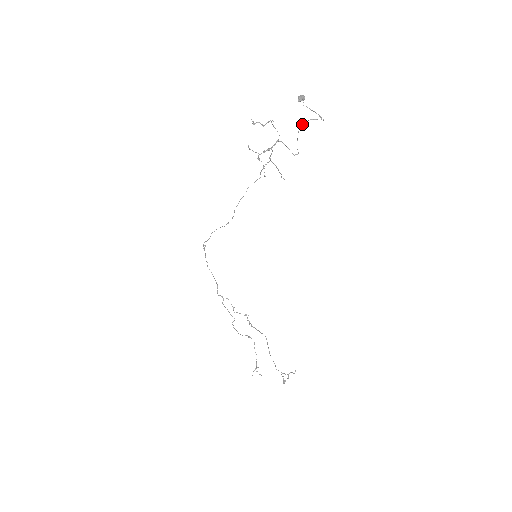
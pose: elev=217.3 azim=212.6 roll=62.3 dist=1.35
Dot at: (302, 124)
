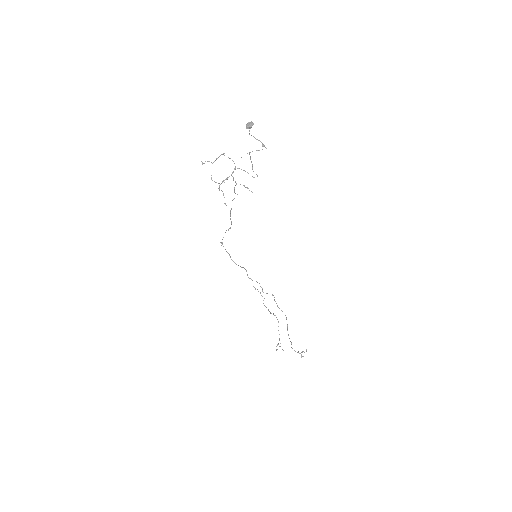
Dot at: (249, 154)
